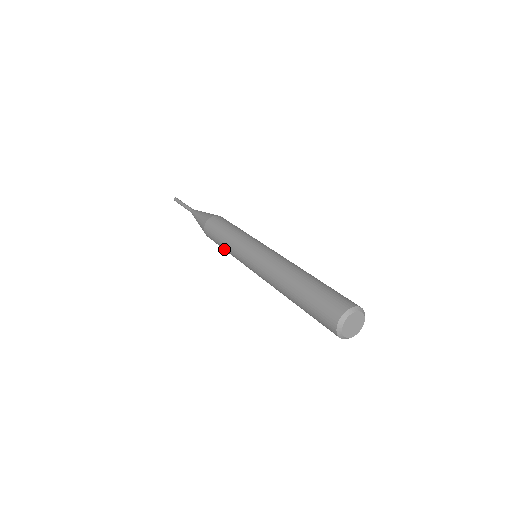
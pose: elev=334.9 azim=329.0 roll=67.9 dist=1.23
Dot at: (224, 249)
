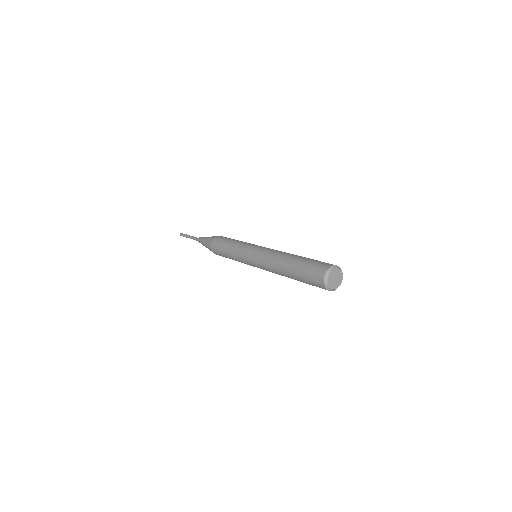
Dot at: (227, 252)
